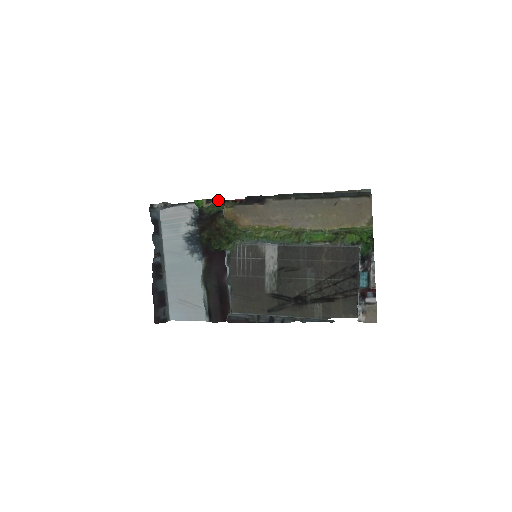
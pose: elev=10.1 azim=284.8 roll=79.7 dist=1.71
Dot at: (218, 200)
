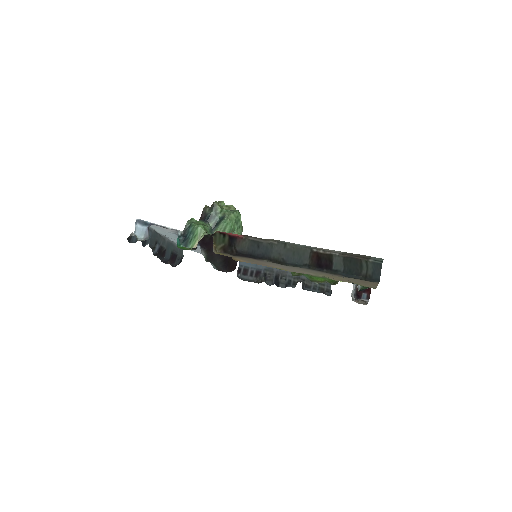
Dot at: (203, 236)
